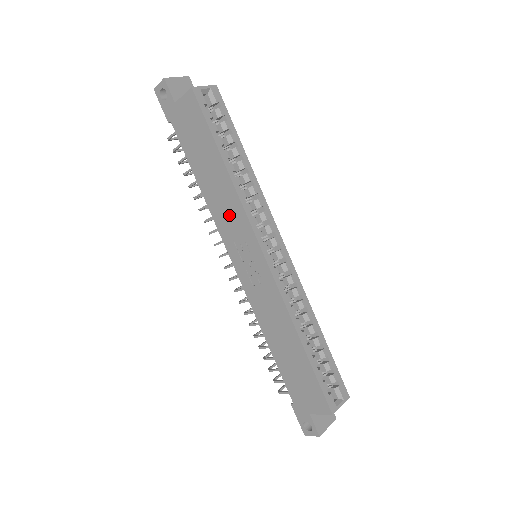
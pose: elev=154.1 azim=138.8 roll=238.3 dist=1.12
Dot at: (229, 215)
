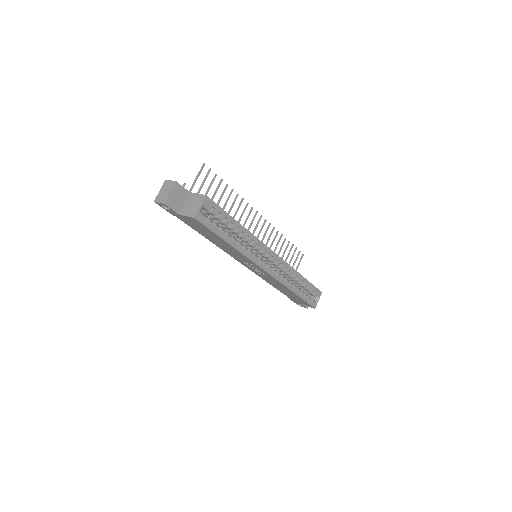
Dot at: (237, 256)
